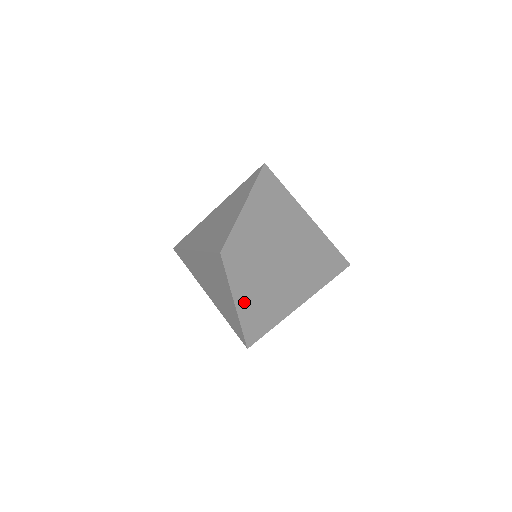
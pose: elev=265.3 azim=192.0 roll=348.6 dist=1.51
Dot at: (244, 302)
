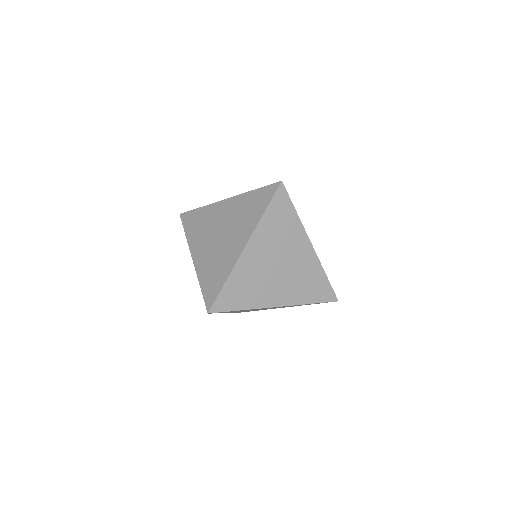
Dot at: occluded
